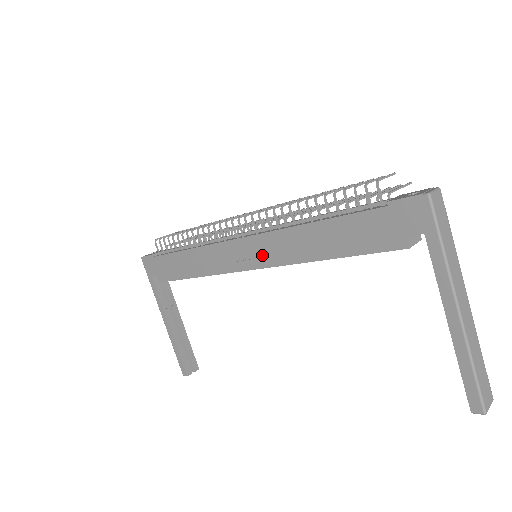
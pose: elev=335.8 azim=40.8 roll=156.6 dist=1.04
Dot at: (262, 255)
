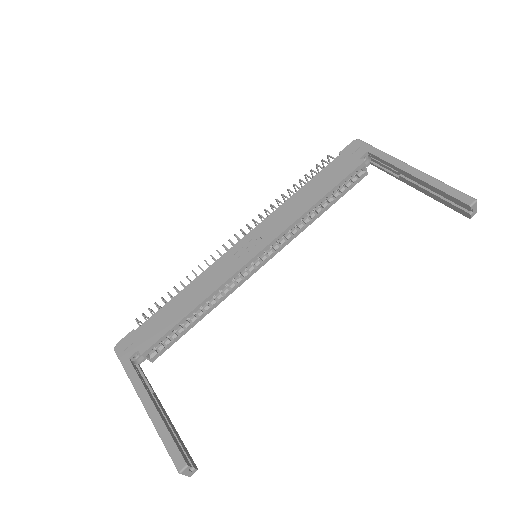
Dot at: (265, 236)
